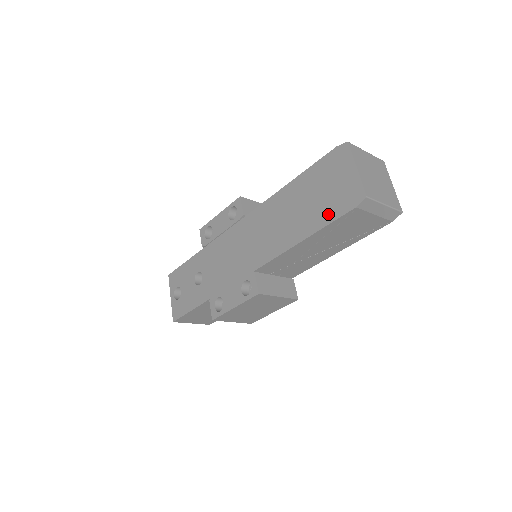
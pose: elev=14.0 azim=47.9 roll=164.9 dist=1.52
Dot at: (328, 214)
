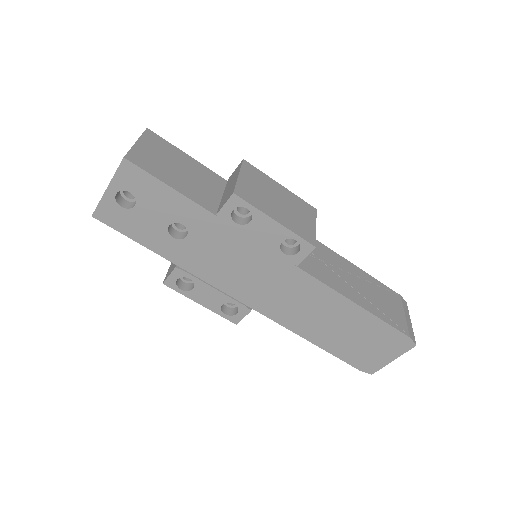
Dot at: (345, 354)
